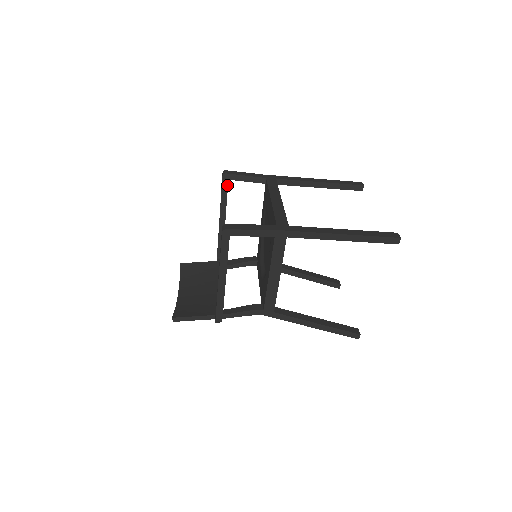
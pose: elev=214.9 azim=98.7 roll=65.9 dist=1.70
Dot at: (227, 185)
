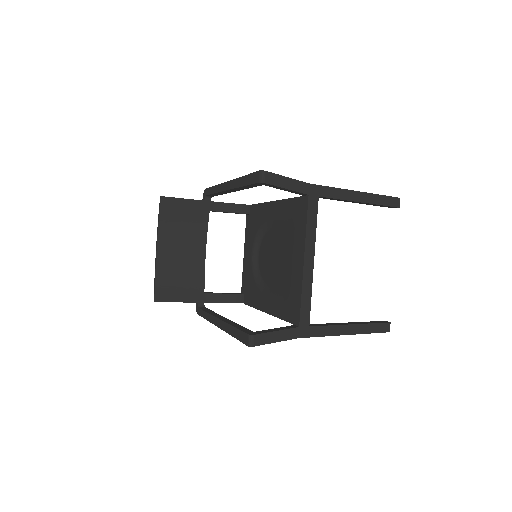
Dot at: (258, 185)
